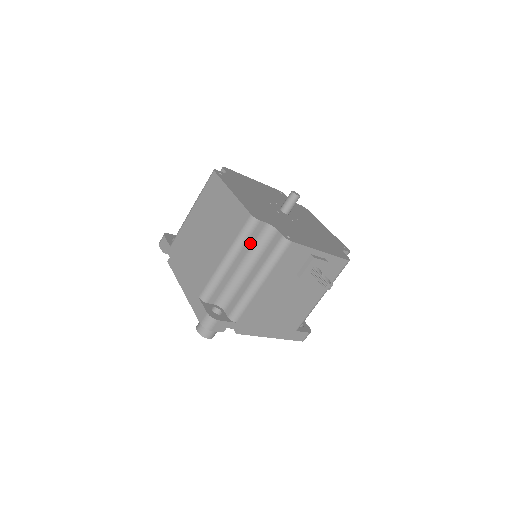
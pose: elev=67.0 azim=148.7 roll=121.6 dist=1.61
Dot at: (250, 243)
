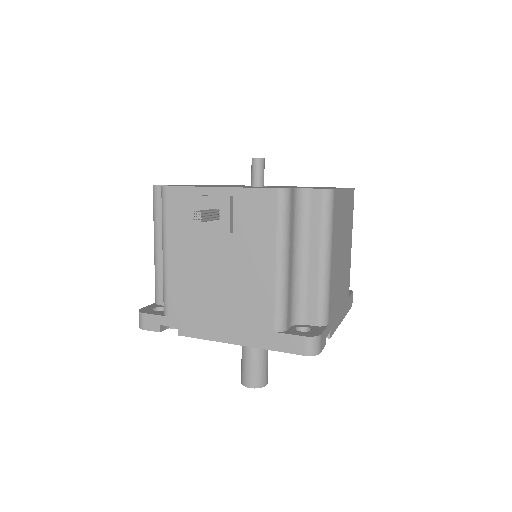
Dot at: occluded
